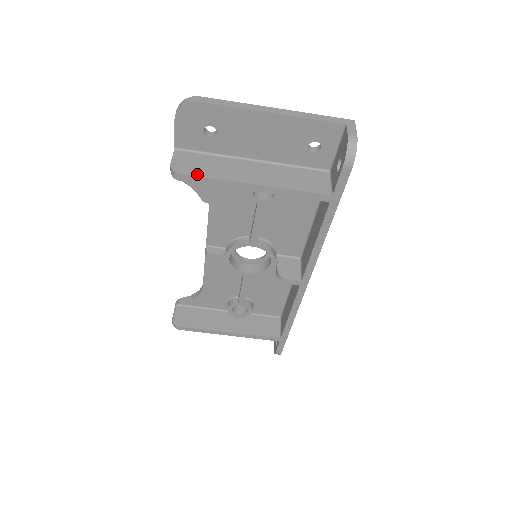
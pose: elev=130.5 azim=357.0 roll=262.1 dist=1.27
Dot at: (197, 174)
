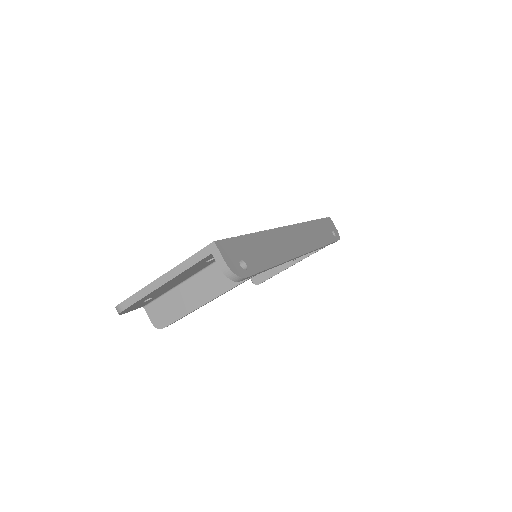
Dot at: (170, 322)
